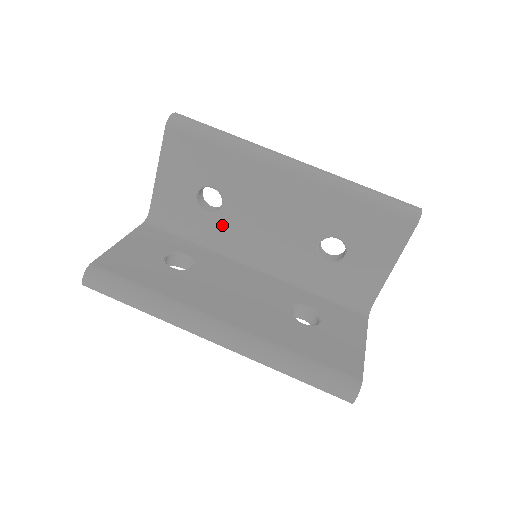
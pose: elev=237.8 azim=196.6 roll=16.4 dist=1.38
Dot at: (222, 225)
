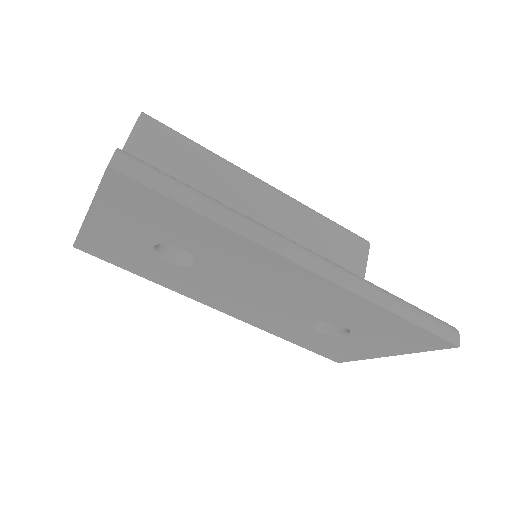
Dot at: occluded
